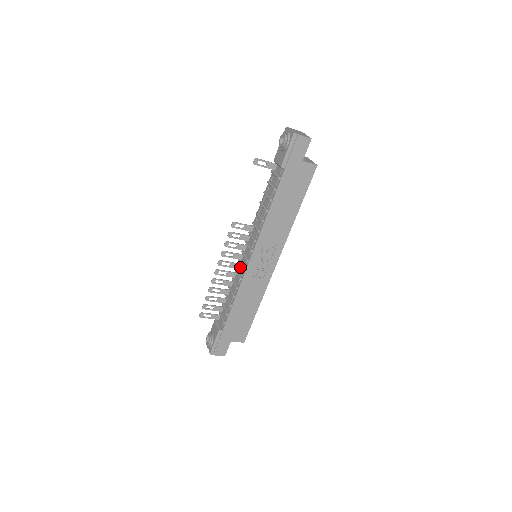
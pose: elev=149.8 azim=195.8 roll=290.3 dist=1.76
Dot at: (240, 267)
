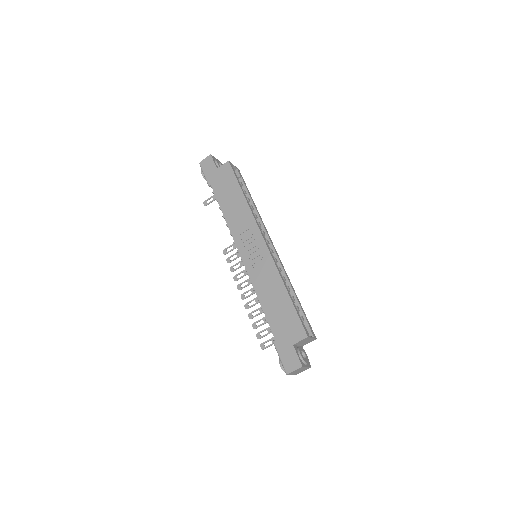
Dot at: occluded
